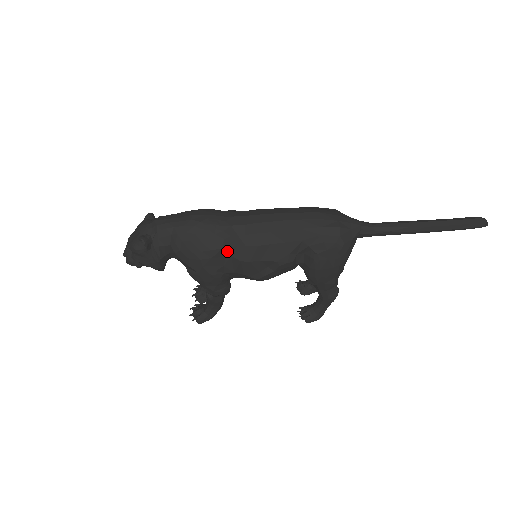
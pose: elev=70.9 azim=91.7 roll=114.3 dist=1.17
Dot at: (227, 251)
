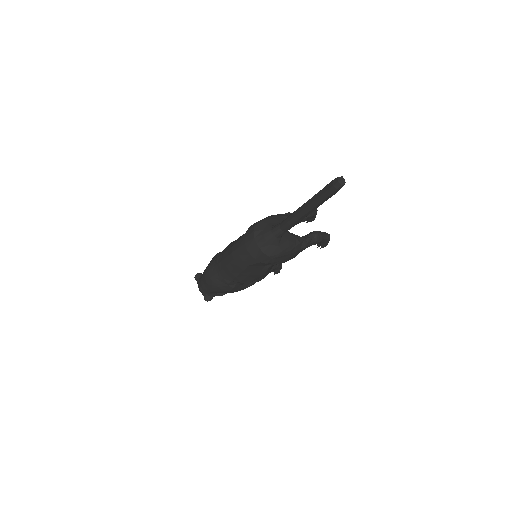
Dot at: (237, 285)
